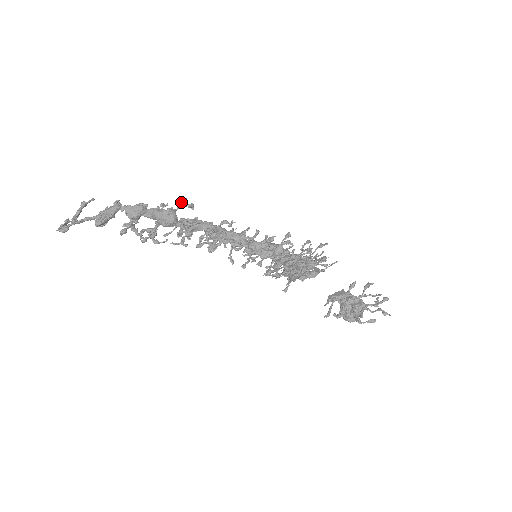
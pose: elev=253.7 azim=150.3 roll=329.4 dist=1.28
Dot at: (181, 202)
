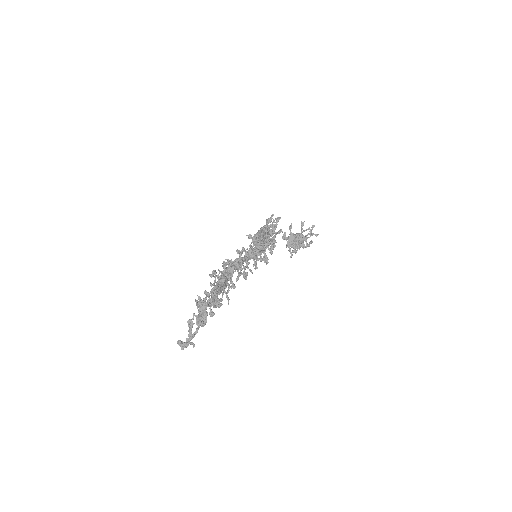
Dot at: (226, 267)
